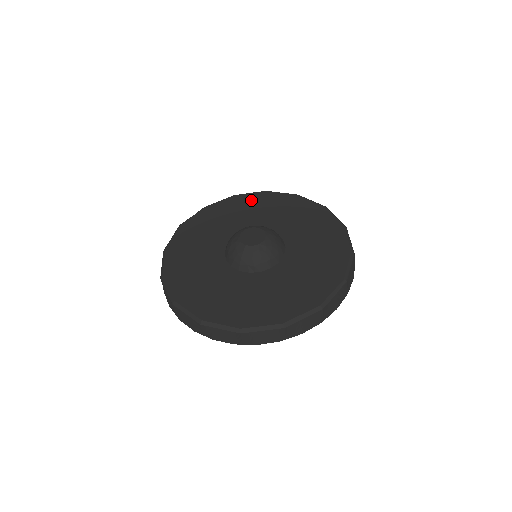
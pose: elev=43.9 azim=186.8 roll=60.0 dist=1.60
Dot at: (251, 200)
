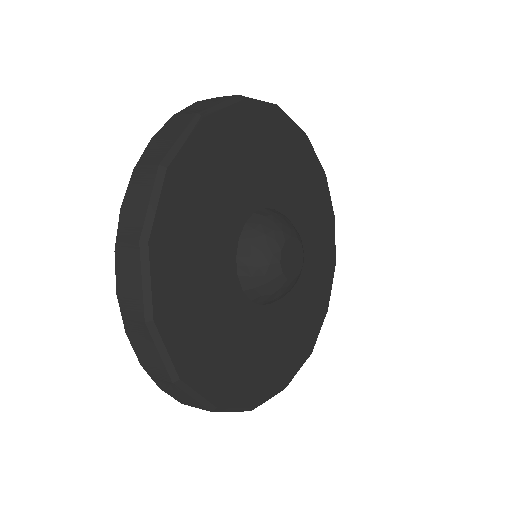
Dot at: (292, 142)
